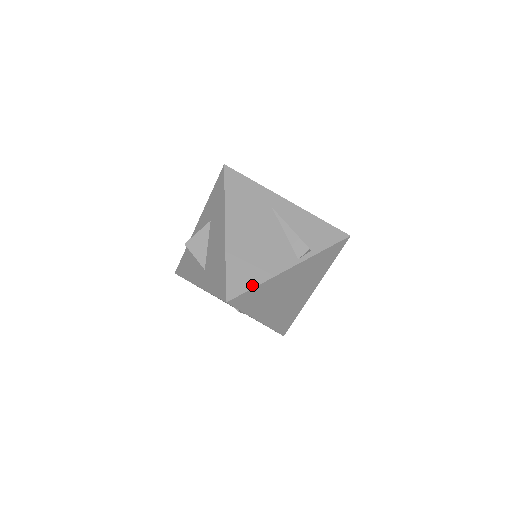
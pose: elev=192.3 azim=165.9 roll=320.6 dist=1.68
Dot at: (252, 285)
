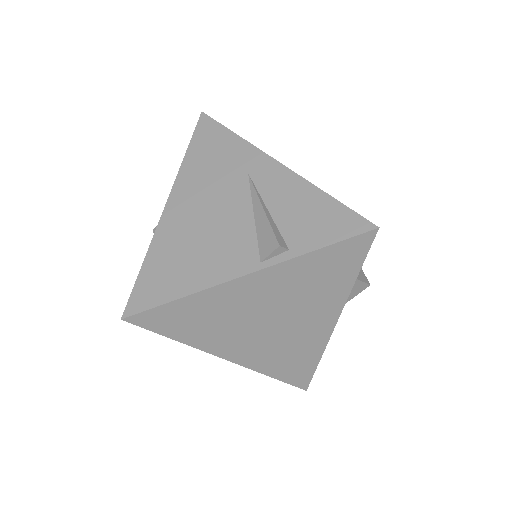
Dot at: (168, 297)
